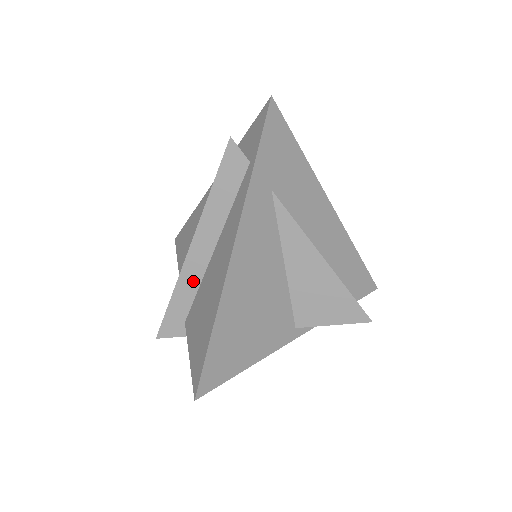
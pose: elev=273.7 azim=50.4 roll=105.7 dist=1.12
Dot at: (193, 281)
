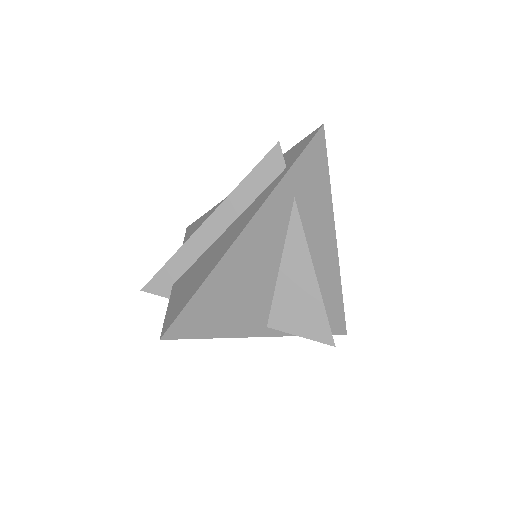
Dot at: (196, 250)
